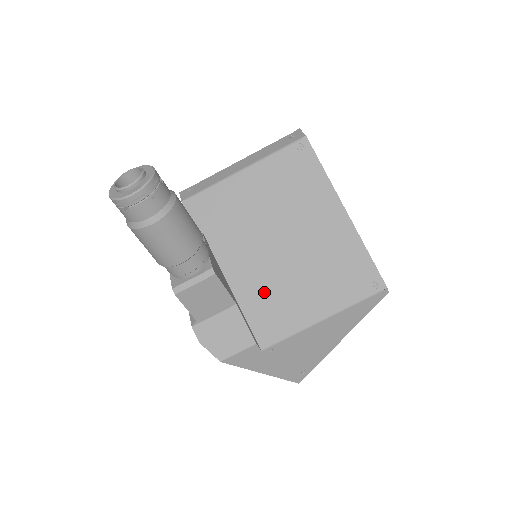
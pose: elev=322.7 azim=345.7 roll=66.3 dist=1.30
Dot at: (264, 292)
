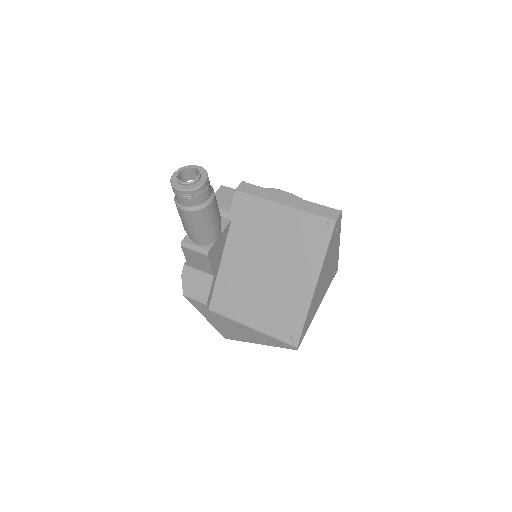
Dot at: (235, 283)
